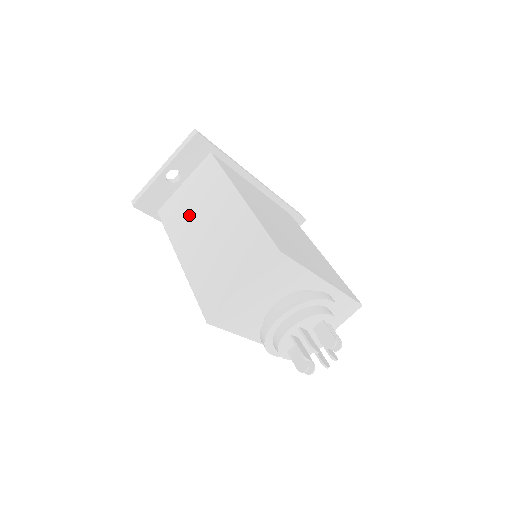
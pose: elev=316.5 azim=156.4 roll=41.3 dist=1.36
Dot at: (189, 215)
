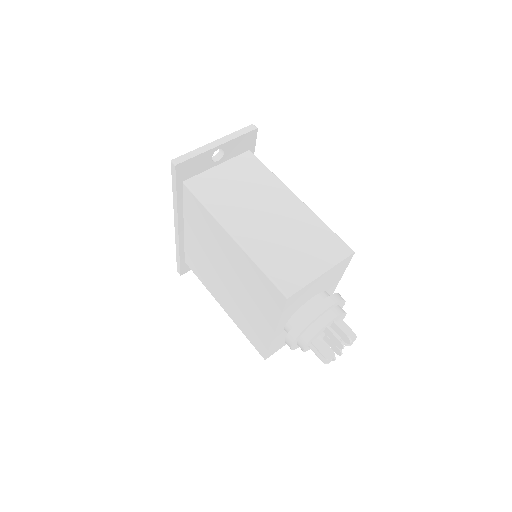
Dot at: (236, 197)
